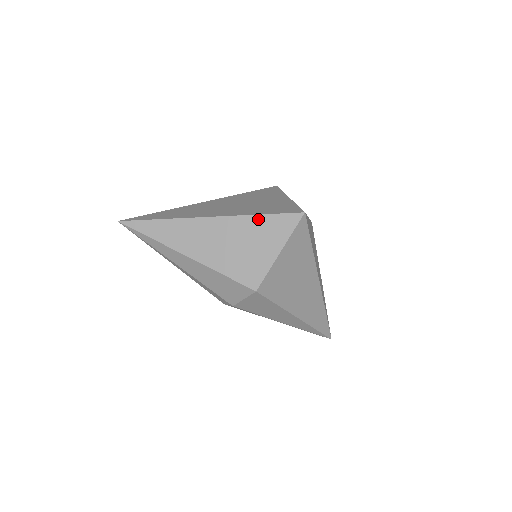
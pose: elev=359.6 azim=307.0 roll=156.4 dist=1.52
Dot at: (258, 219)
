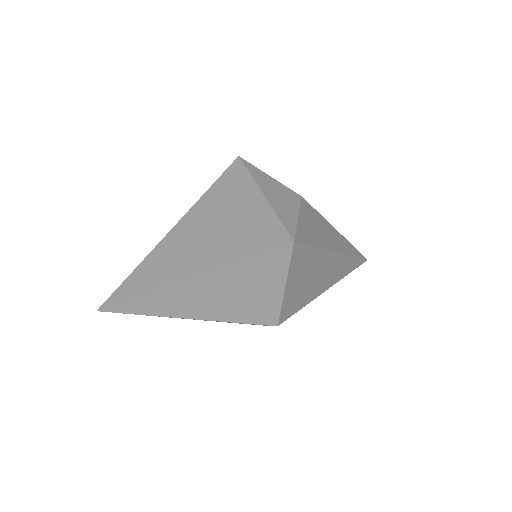
Dot at: (243, 265)
